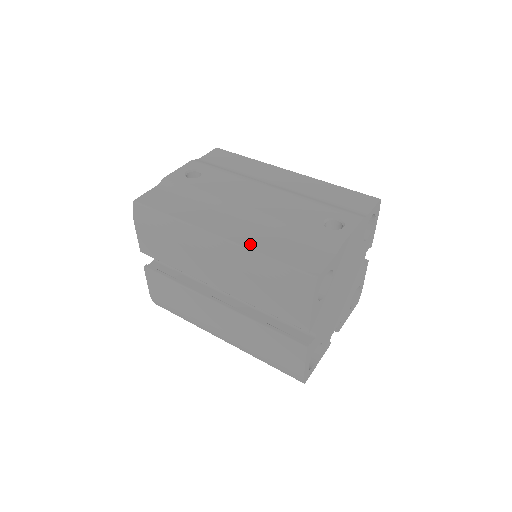
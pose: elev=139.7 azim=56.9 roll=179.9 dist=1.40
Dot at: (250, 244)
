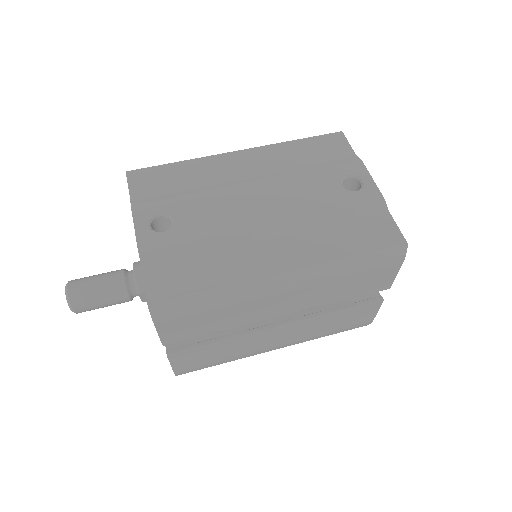
Dot at: (323, 257)
